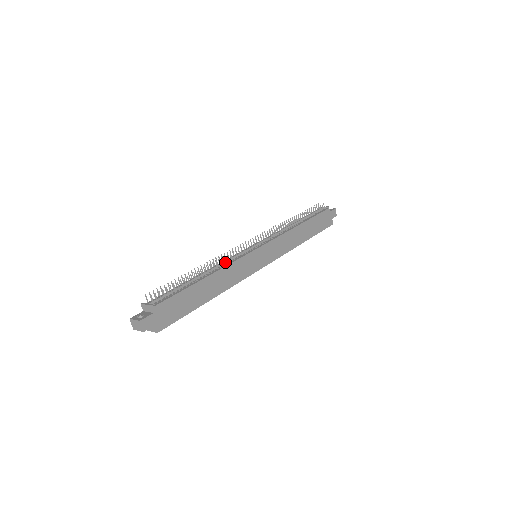
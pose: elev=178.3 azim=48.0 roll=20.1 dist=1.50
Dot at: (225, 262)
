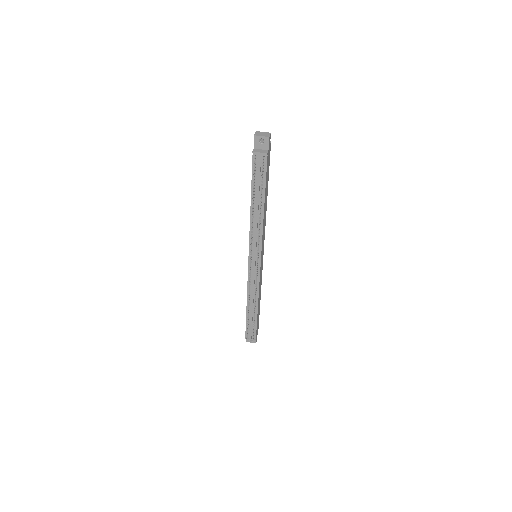
Dot at: (254, 290)
